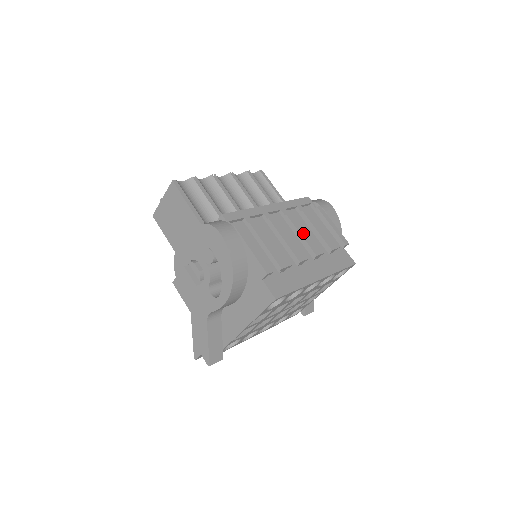
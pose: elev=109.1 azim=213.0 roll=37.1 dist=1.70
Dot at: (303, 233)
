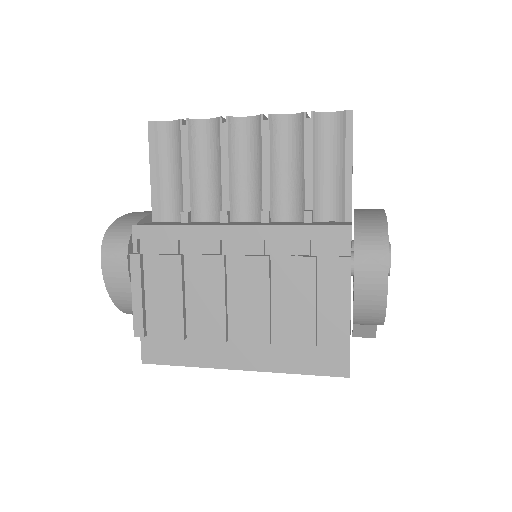
Dot at: (252, 298)
